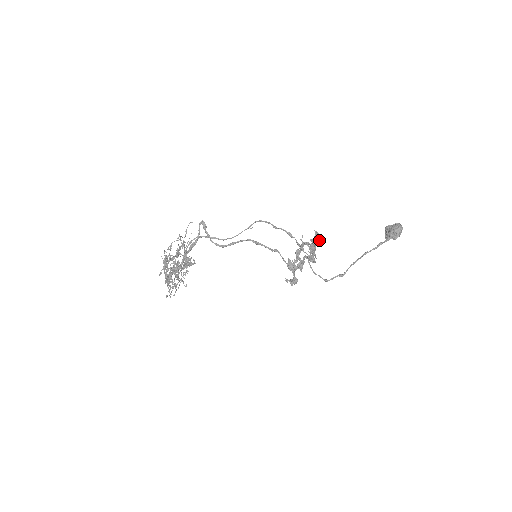
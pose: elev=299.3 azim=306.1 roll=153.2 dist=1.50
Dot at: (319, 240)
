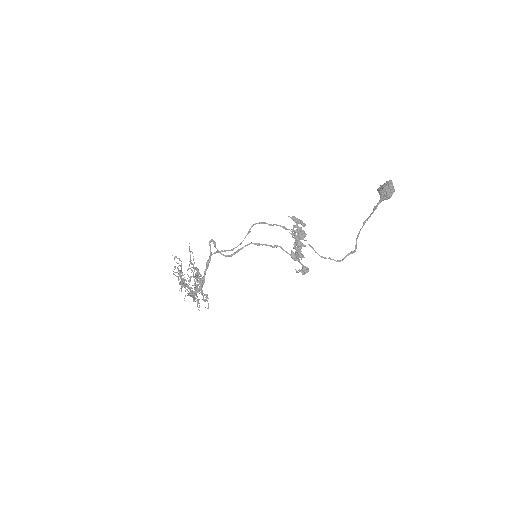
Dot at: (301, 224)
